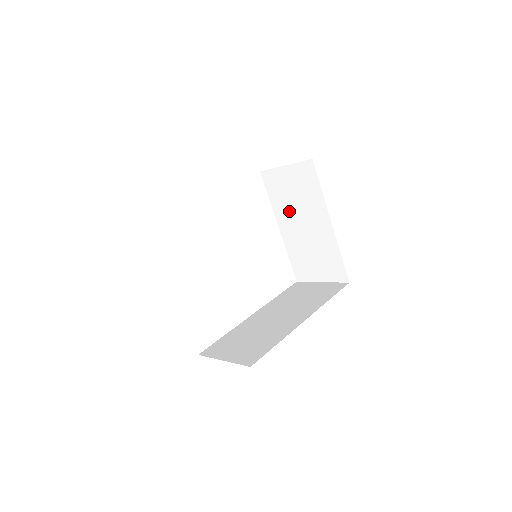
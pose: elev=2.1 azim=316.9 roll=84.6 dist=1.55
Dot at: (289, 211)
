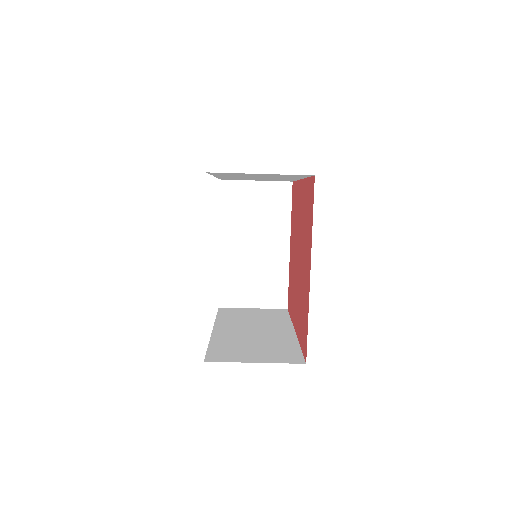
Dot at: (242, 228)
